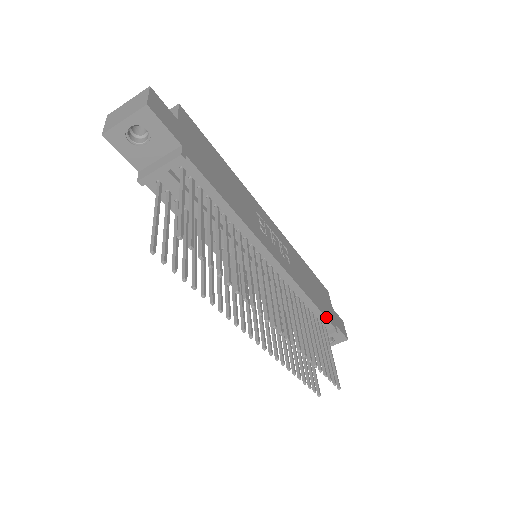
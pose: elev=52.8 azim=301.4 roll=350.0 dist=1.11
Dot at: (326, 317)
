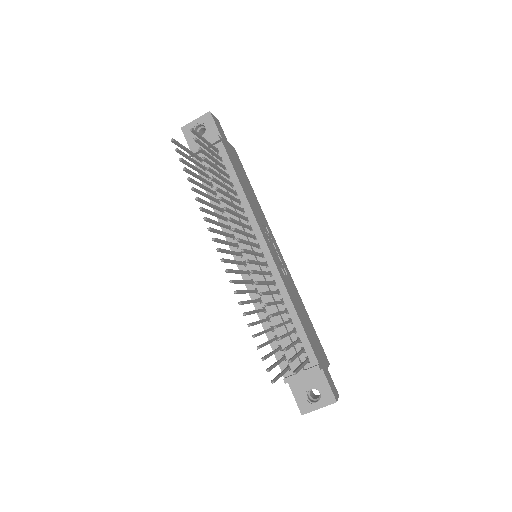
Dot at: (310, 343)
